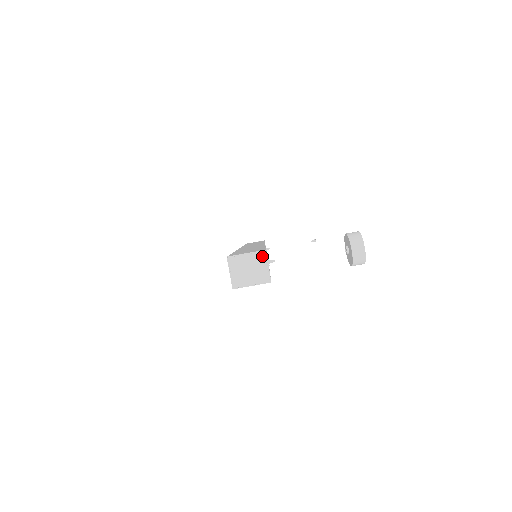
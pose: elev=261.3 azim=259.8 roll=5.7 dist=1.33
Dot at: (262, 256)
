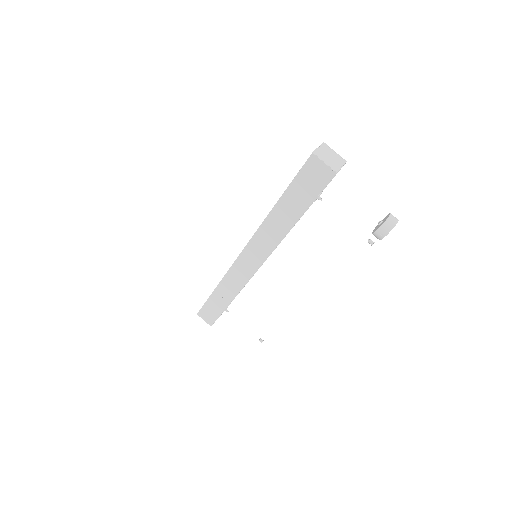
Dot at: (343, 161)
